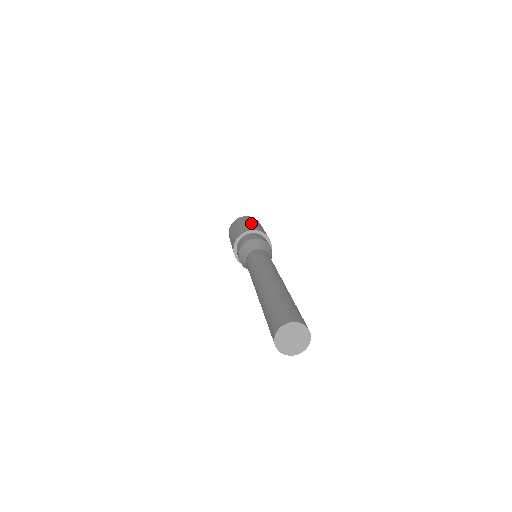
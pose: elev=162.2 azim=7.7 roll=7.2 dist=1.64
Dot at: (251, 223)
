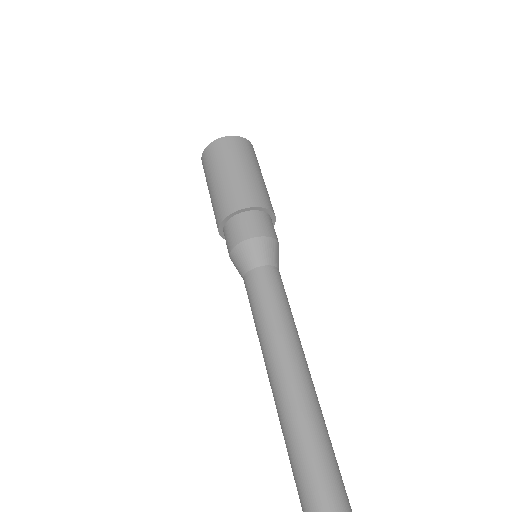
Dot at: (254, 174)
